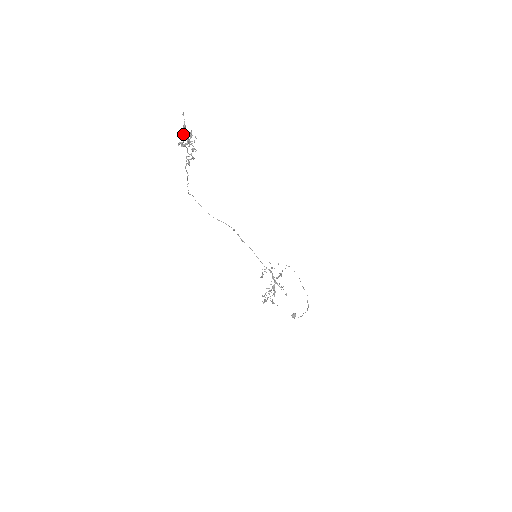
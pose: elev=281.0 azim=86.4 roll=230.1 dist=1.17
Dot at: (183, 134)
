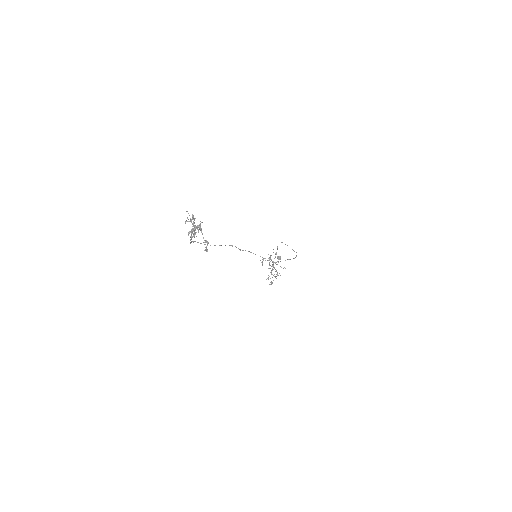
Dot at: (186, 220)
